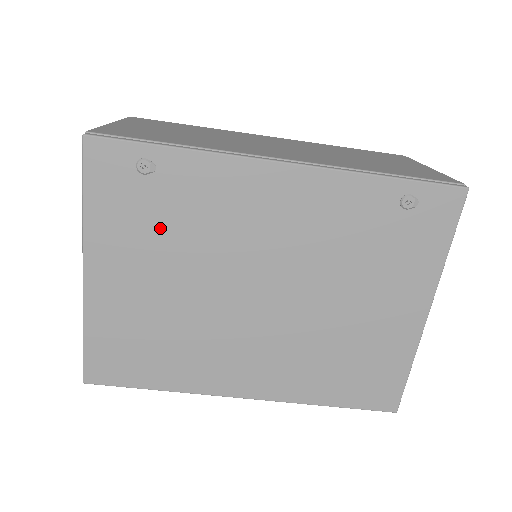
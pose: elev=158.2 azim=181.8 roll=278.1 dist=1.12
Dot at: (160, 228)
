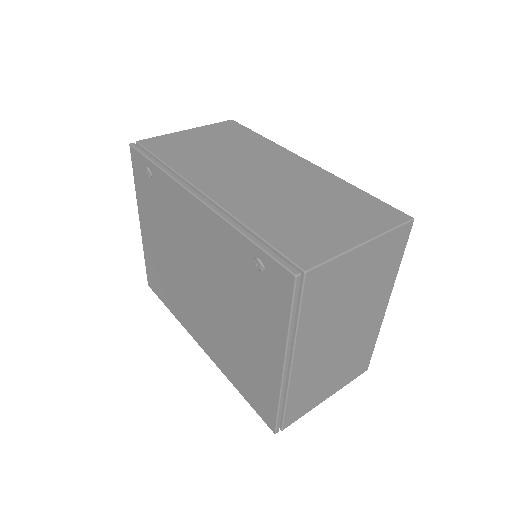
Dot at: (158, 212)
